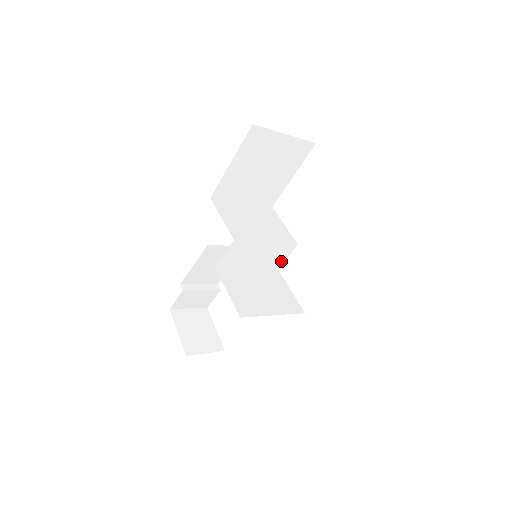
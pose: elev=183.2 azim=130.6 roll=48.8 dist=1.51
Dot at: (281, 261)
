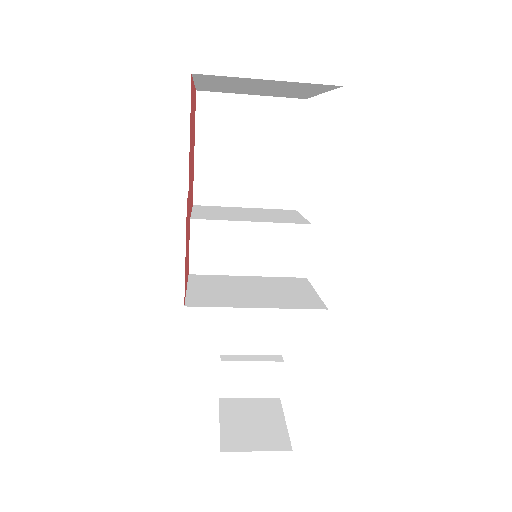
Dot at: (301, 260)
